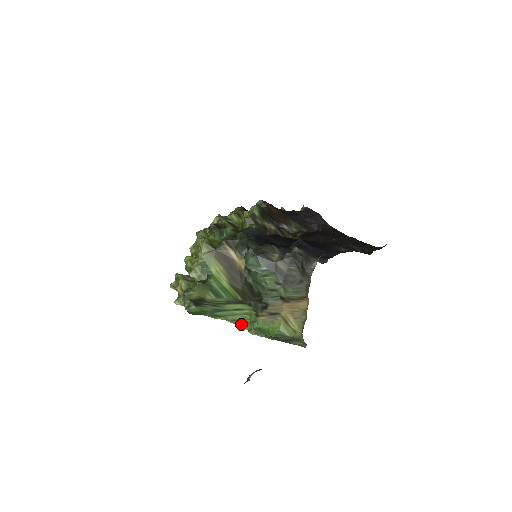
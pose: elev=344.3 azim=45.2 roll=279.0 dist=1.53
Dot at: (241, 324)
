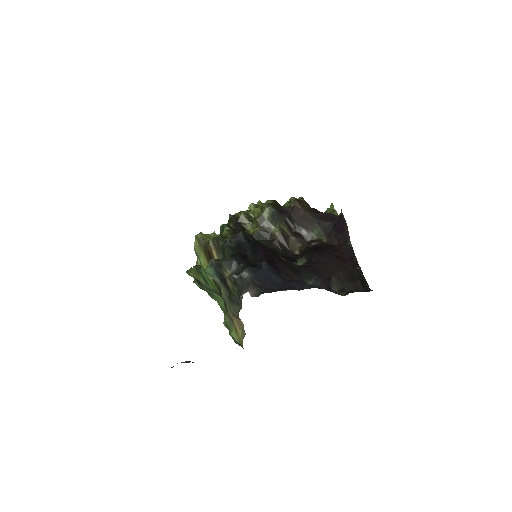
Dot at: (224, 312)
